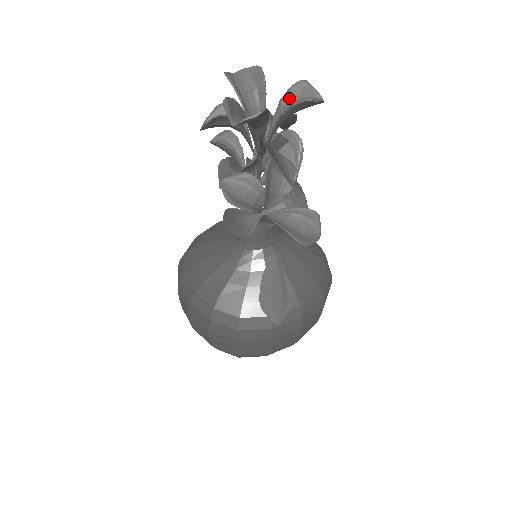
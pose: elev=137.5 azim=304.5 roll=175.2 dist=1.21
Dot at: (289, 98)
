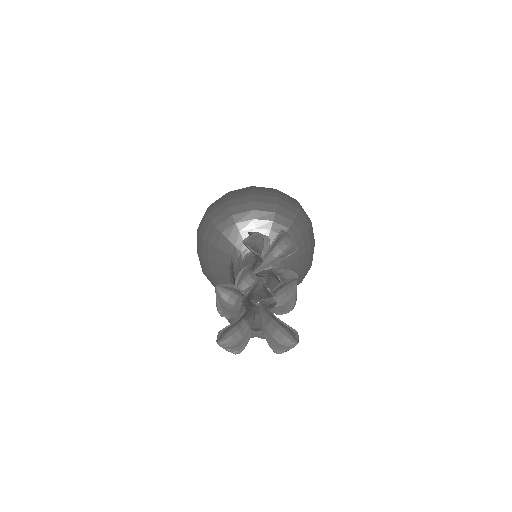
Dot at: (281, 324)
